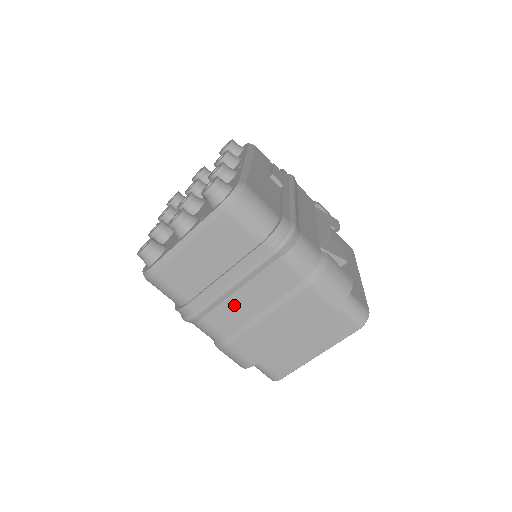
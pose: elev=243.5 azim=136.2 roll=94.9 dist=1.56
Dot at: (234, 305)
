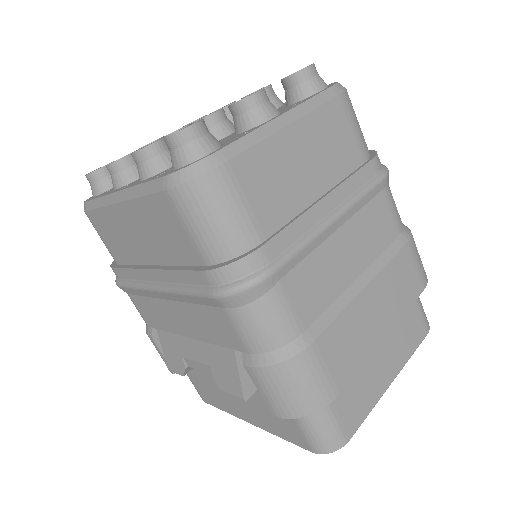
Dot at: (327, 260)
